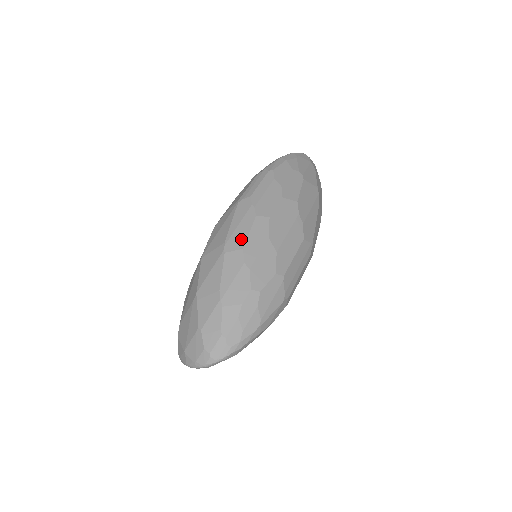
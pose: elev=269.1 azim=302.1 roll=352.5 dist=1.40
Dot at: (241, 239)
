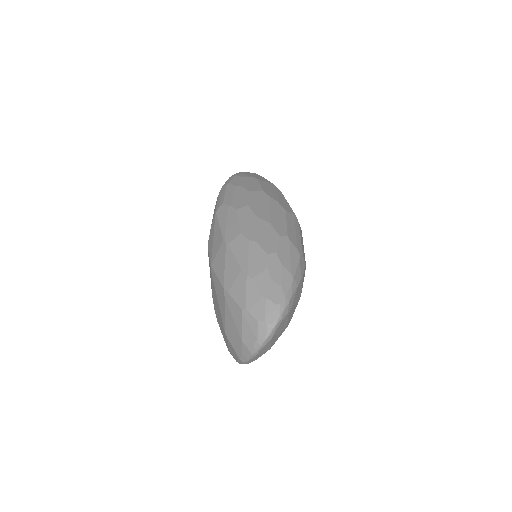
Dot at: (235, 229)
